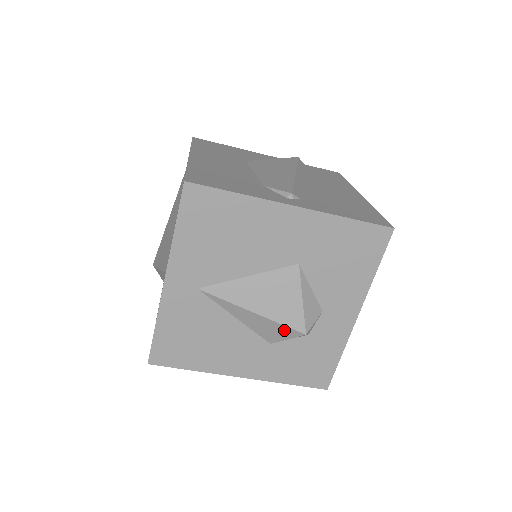
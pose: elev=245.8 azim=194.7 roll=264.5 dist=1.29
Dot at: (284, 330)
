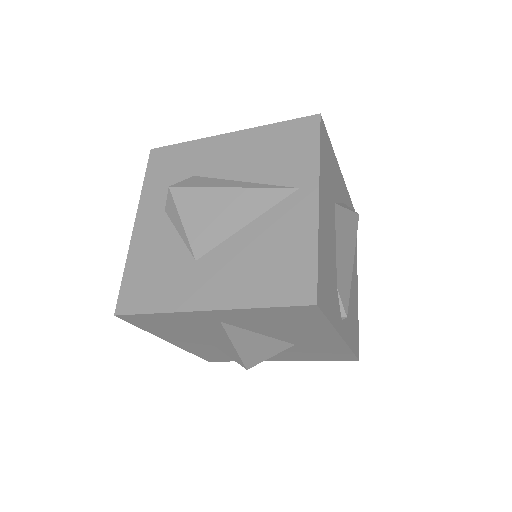
Dot at: (238, 359)
